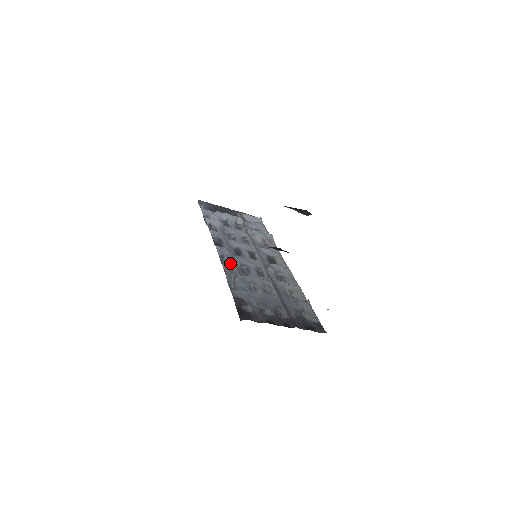
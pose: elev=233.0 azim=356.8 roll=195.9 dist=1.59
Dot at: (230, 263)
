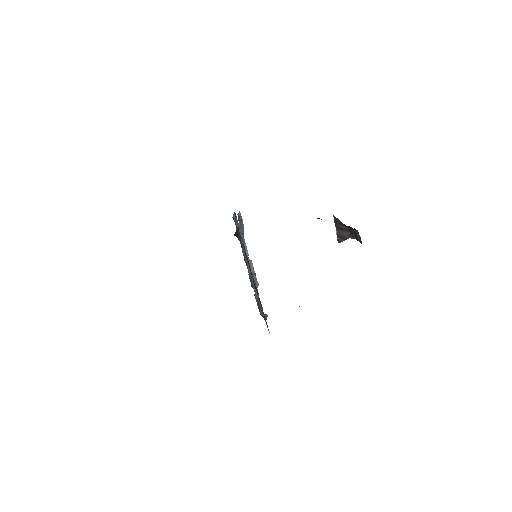
Dot at: occluded
